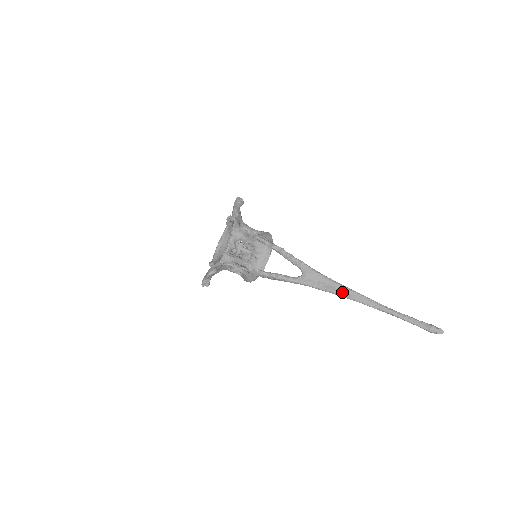
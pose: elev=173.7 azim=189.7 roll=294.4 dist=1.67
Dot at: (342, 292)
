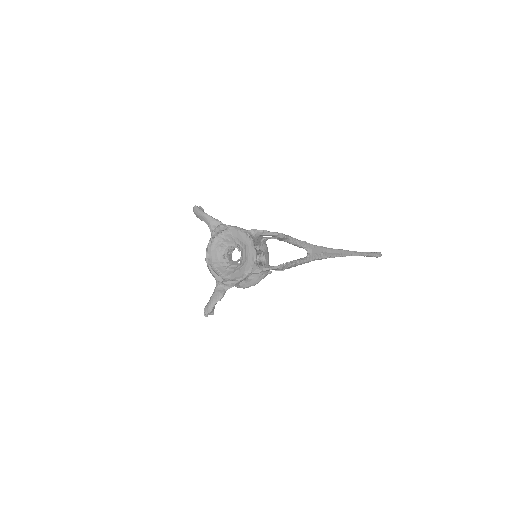
Dot at: (336, 253)
